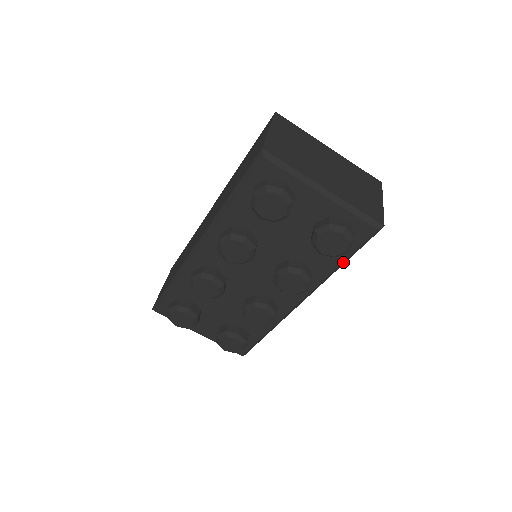
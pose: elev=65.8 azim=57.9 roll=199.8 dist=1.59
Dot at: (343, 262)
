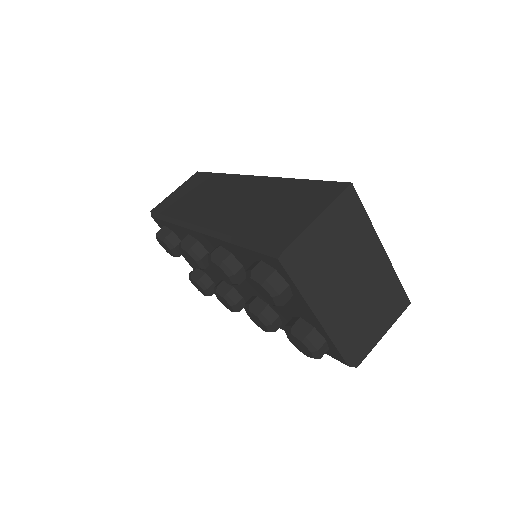
Dot at: occluded
